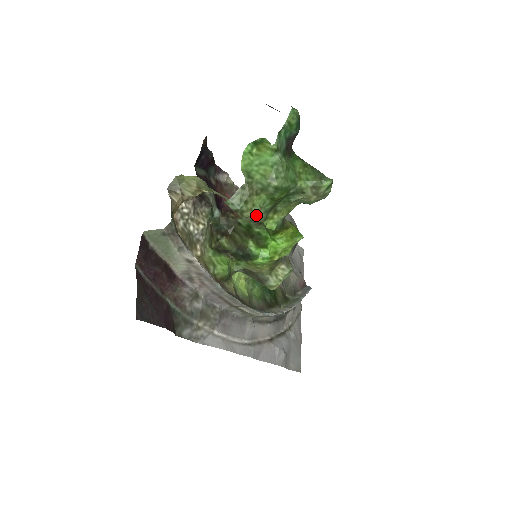
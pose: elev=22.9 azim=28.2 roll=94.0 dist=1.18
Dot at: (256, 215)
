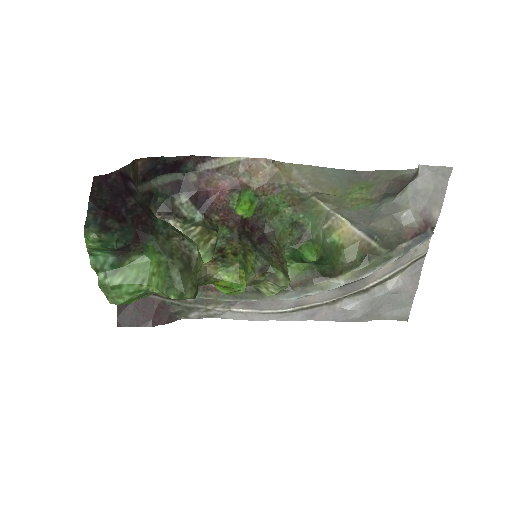
Dot at: occluded
